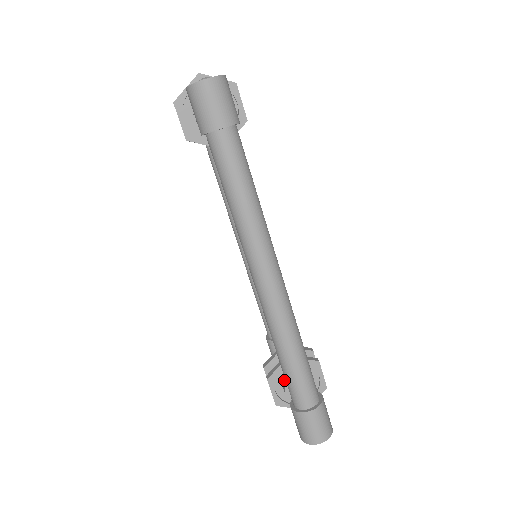
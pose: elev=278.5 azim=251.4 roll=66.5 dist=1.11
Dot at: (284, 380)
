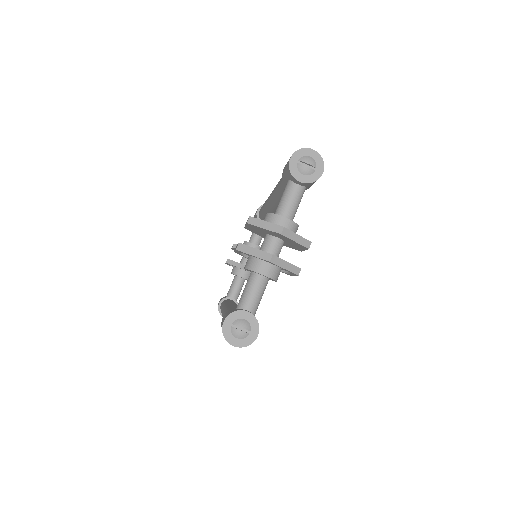
Dot at: (236, 268)
